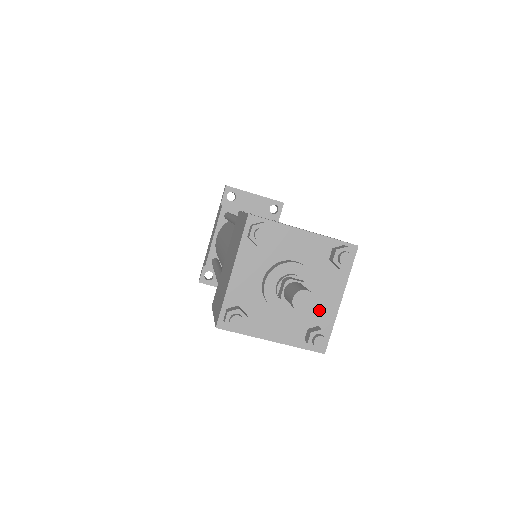
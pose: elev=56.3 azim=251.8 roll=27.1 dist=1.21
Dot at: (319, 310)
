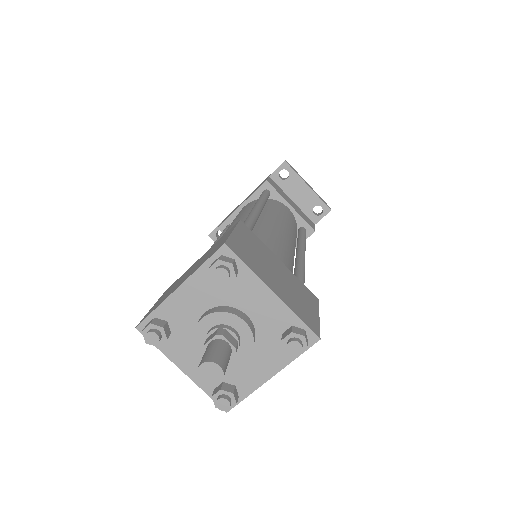
Dot at: (244, 372)
